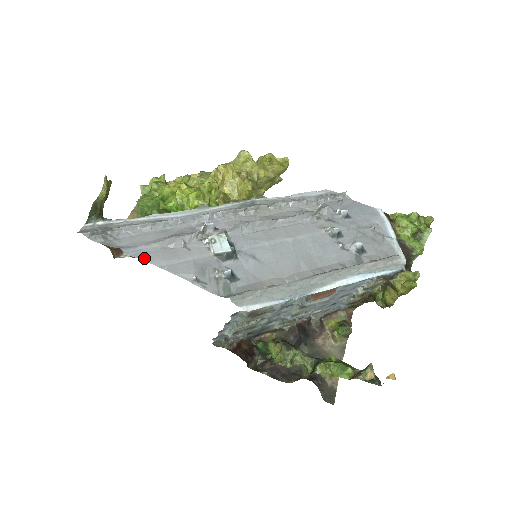
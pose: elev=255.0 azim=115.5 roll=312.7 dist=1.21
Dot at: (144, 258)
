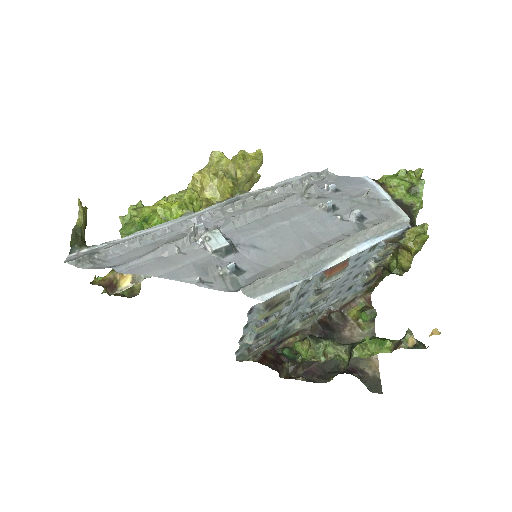
Dot at: (139, 272)
